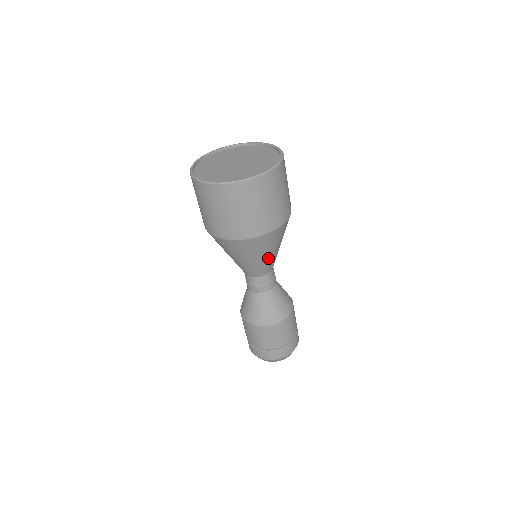
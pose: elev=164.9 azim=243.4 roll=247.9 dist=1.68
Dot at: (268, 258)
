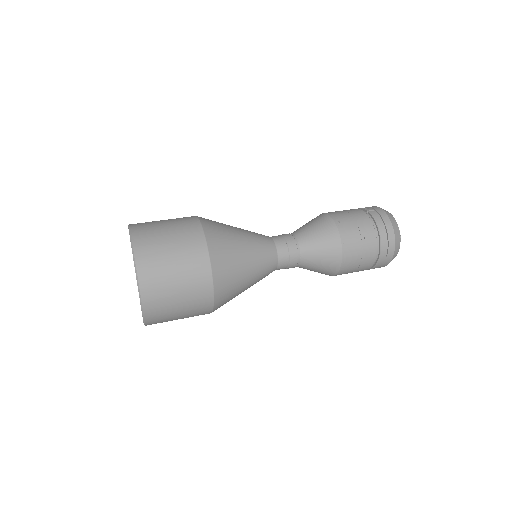
Dot at: occluded
